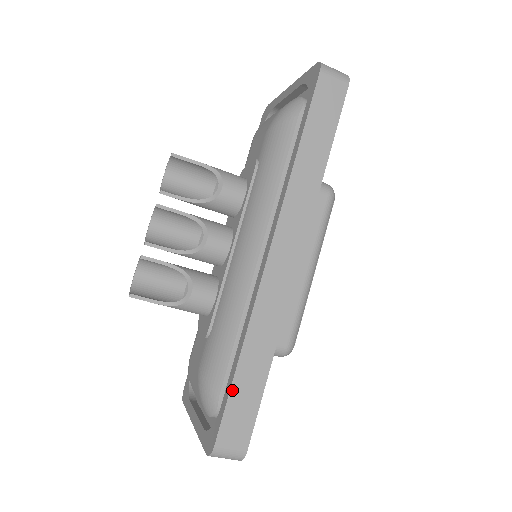
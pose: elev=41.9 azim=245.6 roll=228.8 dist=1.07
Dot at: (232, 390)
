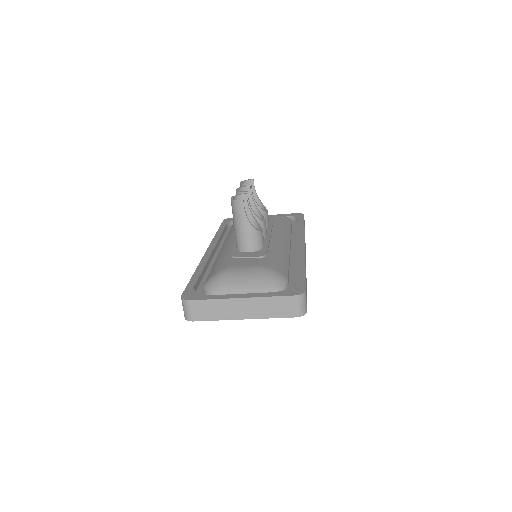
Dot at: occluded
